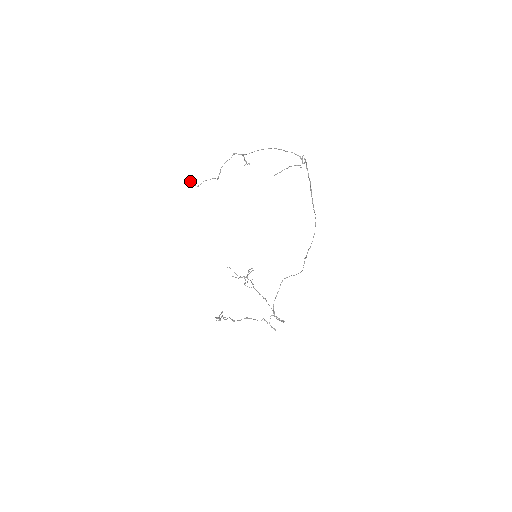
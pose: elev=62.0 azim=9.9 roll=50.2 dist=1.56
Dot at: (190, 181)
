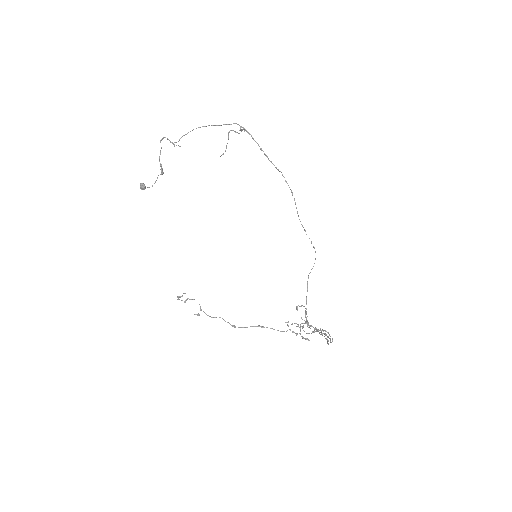
Dot at: (140, 184)
